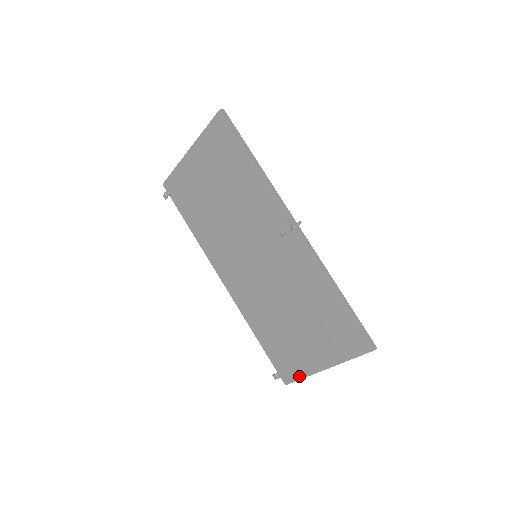
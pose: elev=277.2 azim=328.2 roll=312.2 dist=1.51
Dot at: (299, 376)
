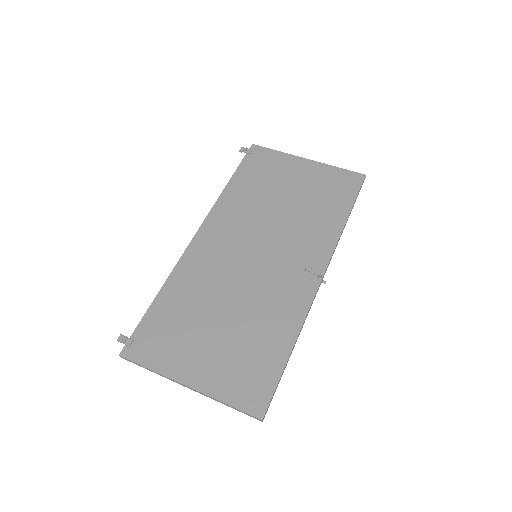
Dot at: (149, 363)
